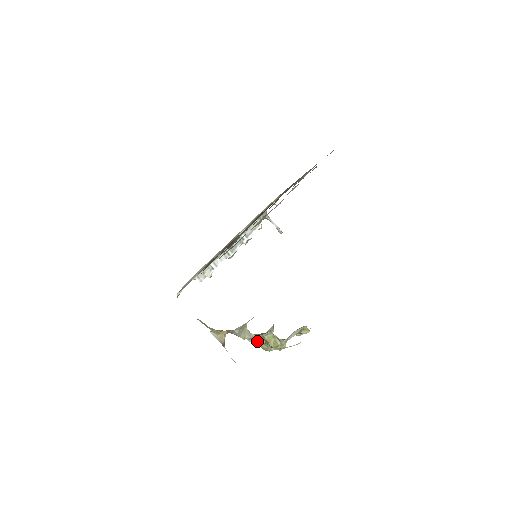
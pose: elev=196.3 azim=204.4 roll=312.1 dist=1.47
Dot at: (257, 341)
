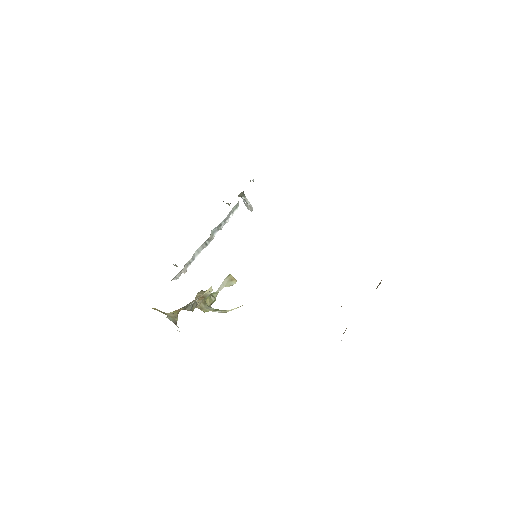
Dot at: (201, 307)
